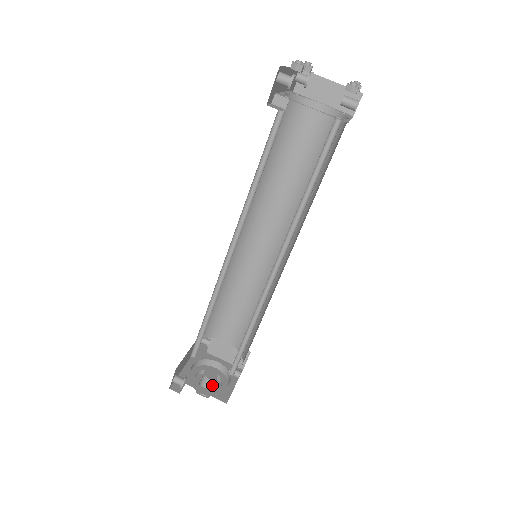
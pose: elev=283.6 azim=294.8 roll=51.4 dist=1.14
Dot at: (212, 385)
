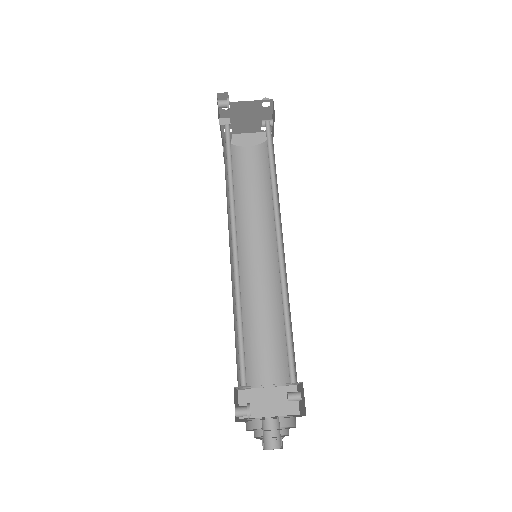
Dot at: occluded
